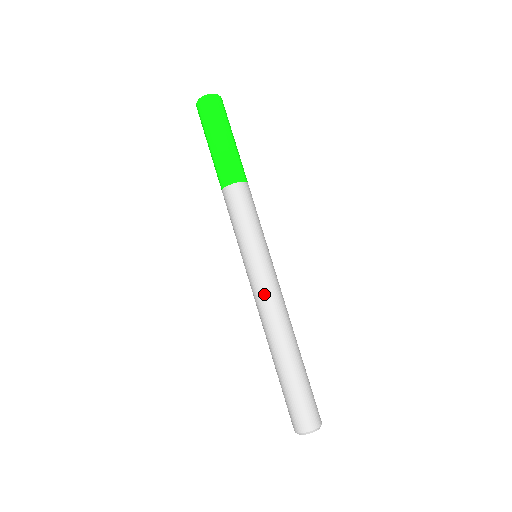
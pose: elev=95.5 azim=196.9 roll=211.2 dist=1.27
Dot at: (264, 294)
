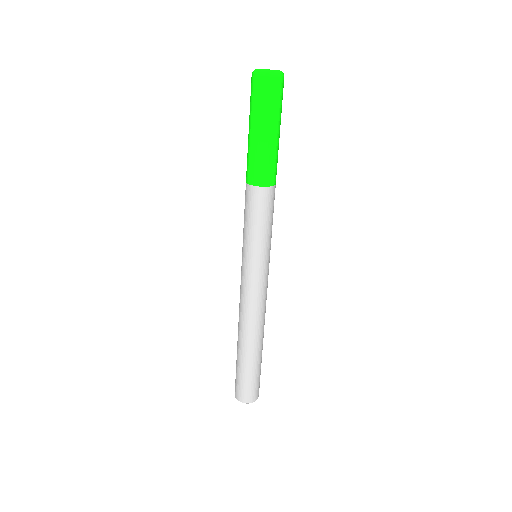
Dot at: (259, 297)
